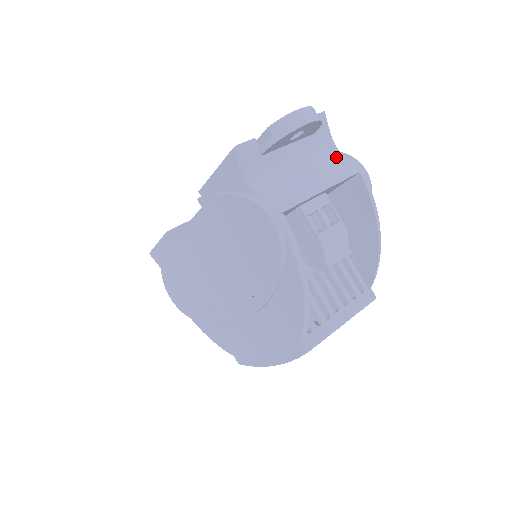
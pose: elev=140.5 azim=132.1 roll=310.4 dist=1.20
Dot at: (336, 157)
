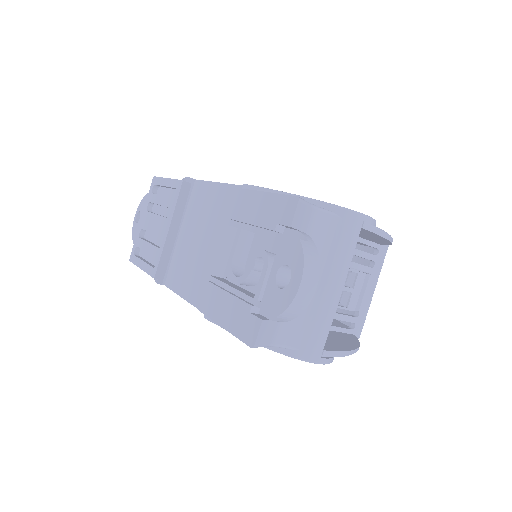
Dot at: (330, 226)
